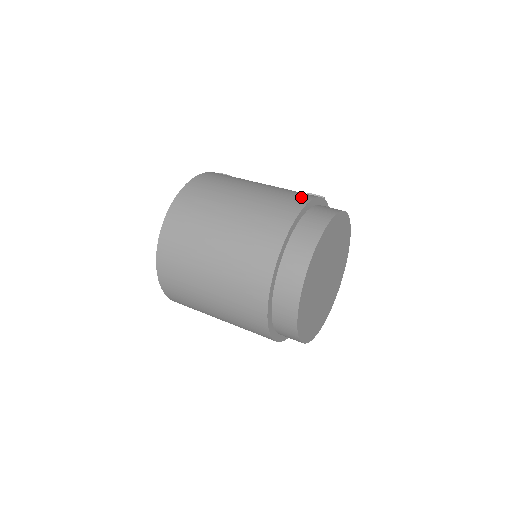
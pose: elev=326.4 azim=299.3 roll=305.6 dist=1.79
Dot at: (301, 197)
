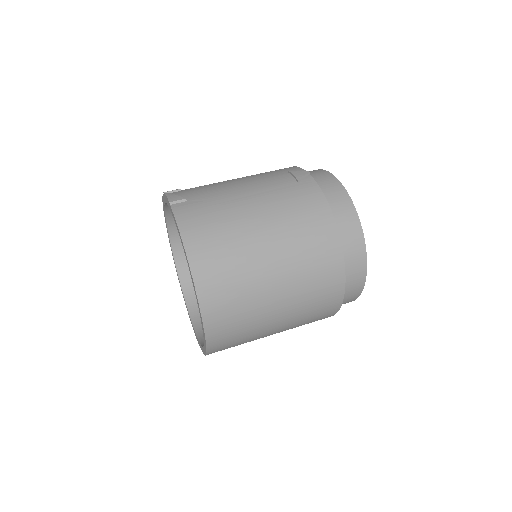
Dot at: (315, 203)
